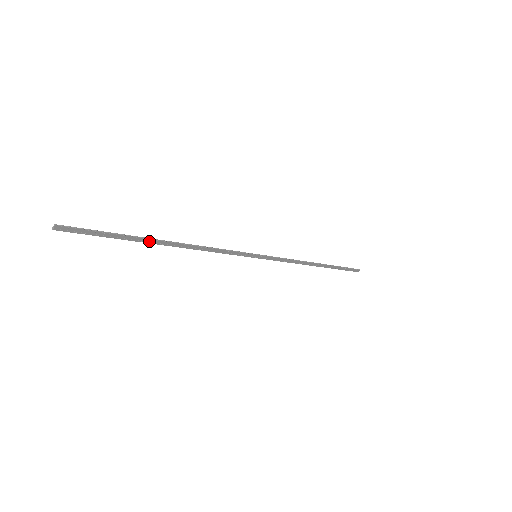
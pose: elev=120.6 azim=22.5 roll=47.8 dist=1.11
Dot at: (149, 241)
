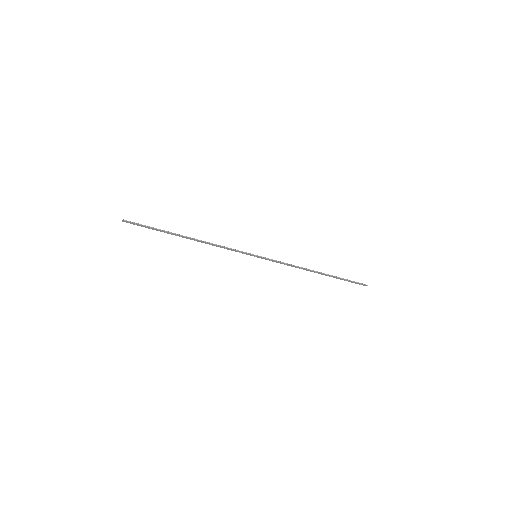
Dot at: (176, 235)
